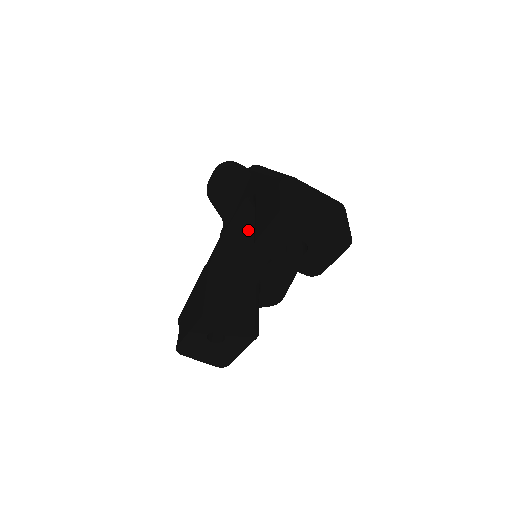
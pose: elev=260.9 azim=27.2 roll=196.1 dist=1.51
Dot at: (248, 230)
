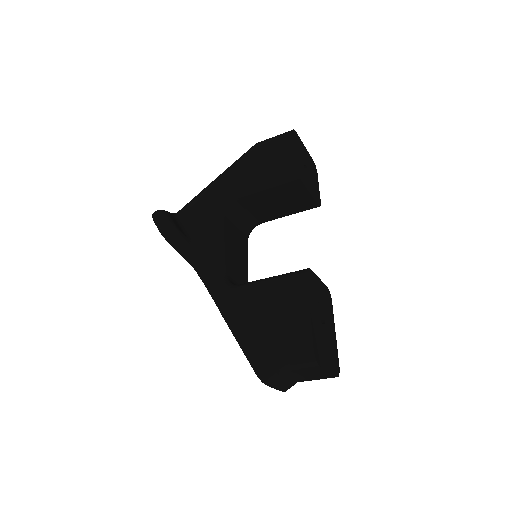
Dot at: (229, 244)
